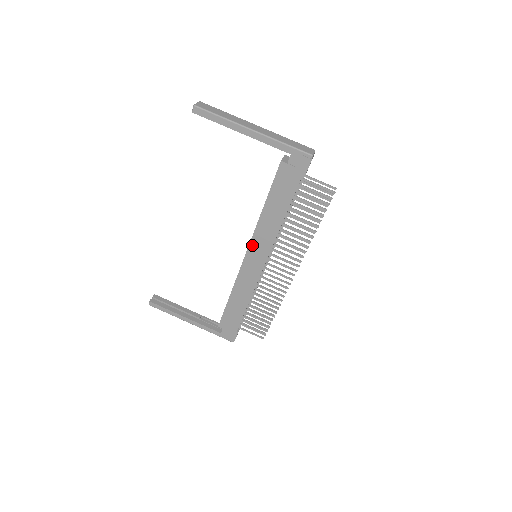
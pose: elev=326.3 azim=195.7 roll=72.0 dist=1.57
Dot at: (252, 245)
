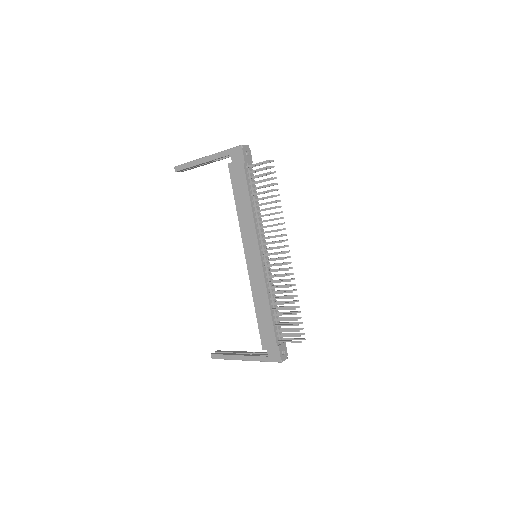
Dot at: (245, 244)
